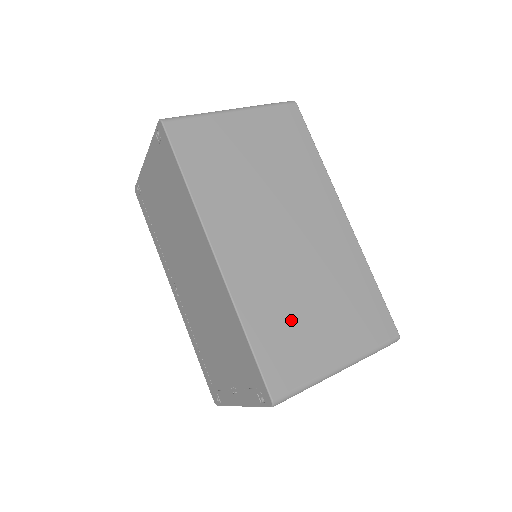
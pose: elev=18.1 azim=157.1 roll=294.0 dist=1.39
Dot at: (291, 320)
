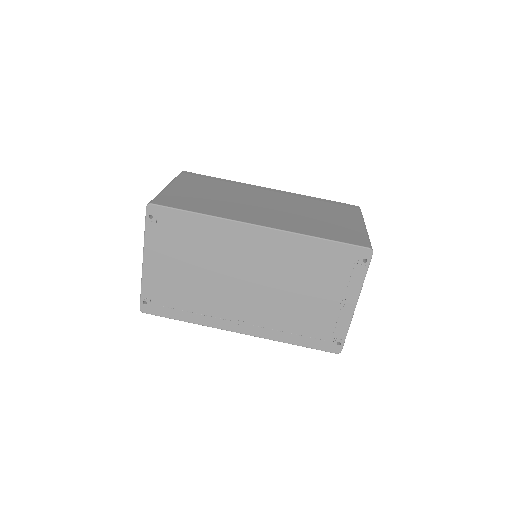
Dot at: (323, 224)
